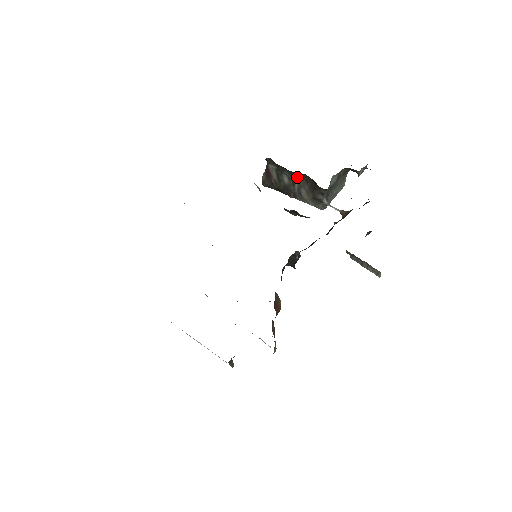
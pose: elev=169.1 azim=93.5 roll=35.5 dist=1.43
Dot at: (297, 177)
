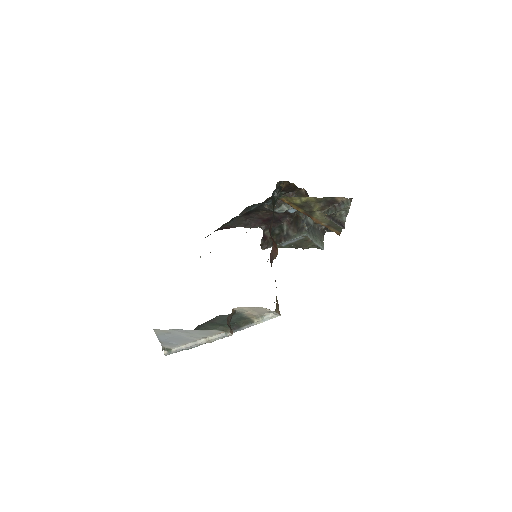
Dot at: (284, 226)
